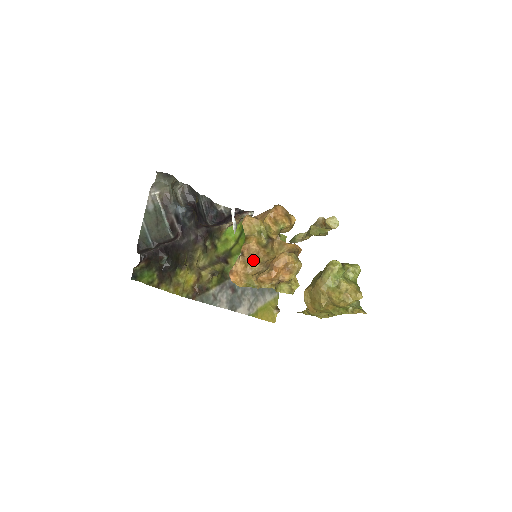
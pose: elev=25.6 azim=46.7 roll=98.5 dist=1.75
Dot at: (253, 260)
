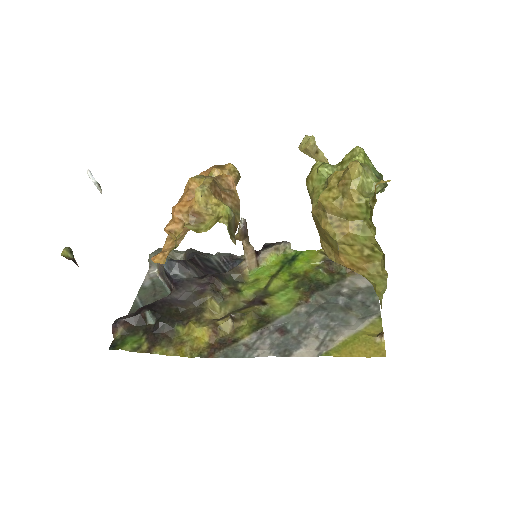
Dot at: occluded
